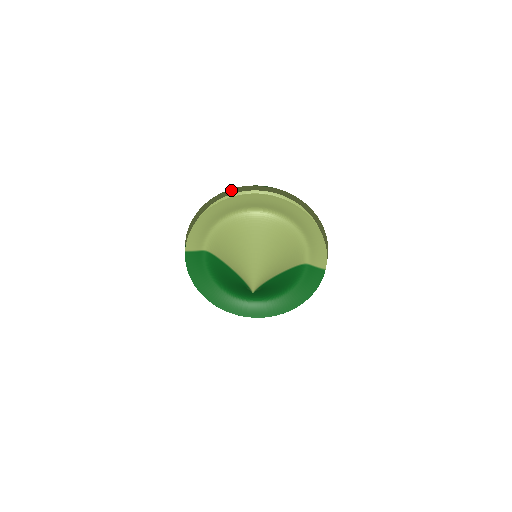
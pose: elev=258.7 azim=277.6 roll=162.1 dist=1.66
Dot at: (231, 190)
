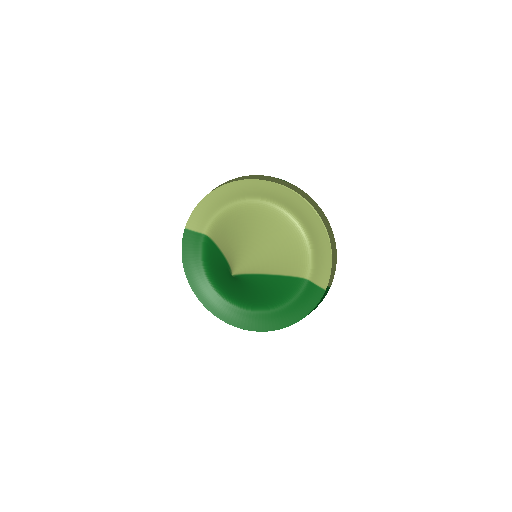
Dot at: (249, 176)
